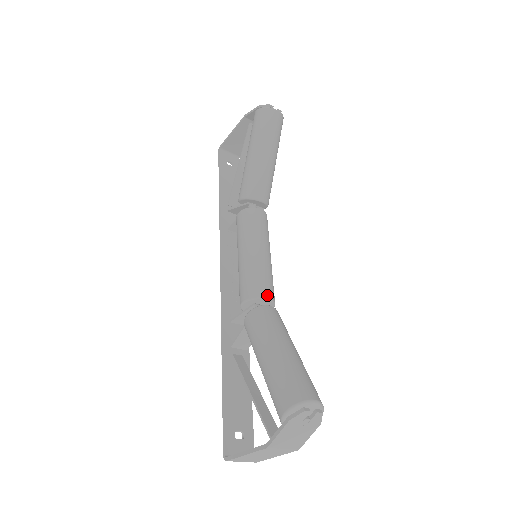
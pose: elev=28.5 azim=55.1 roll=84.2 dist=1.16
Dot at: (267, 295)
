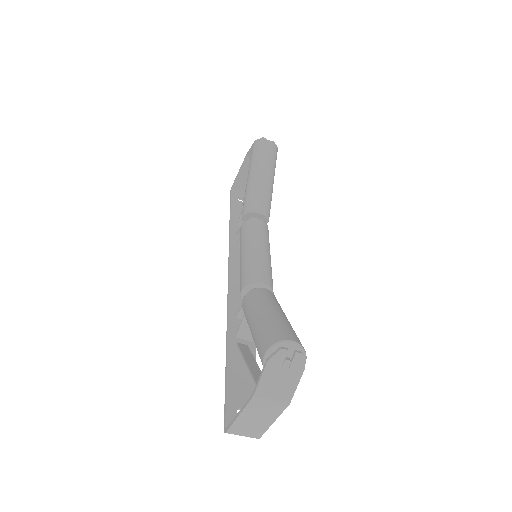
Dot at: (263, 281)
